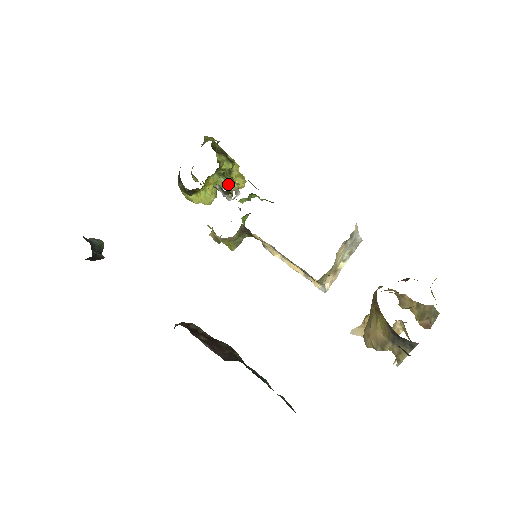
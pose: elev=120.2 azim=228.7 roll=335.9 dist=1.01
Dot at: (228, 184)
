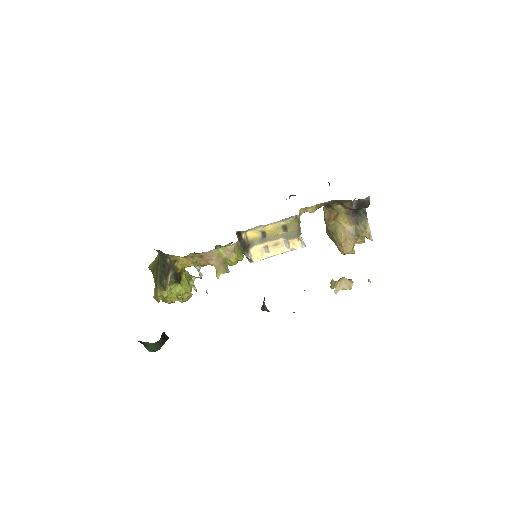
Dot at: (190, 276)
